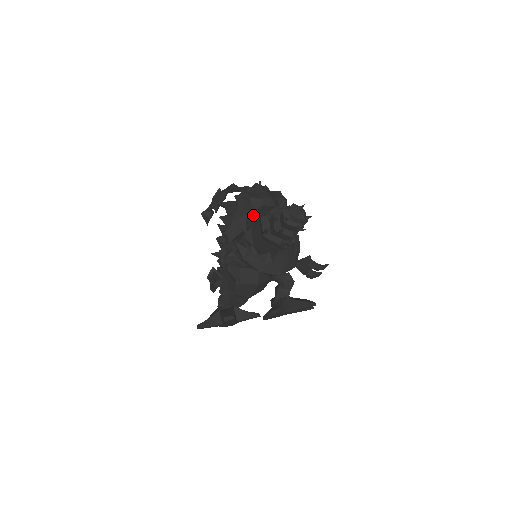
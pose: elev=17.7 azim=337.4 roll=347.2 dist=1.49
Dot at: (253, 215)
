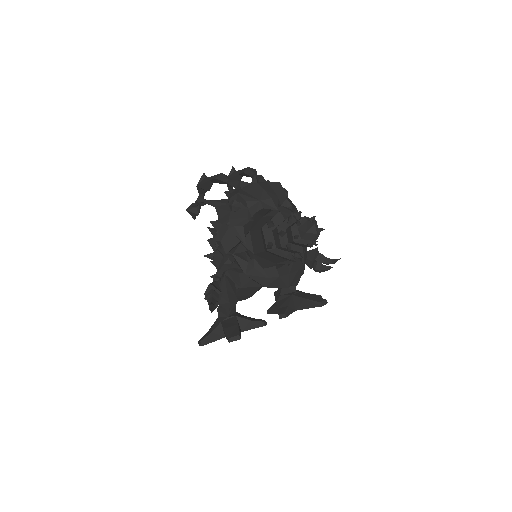
Dot at: occluded
